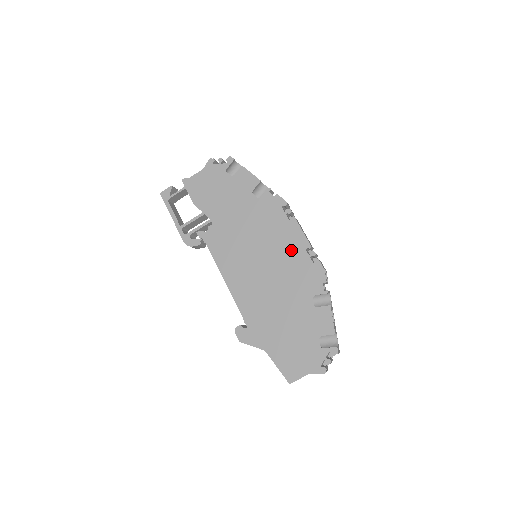
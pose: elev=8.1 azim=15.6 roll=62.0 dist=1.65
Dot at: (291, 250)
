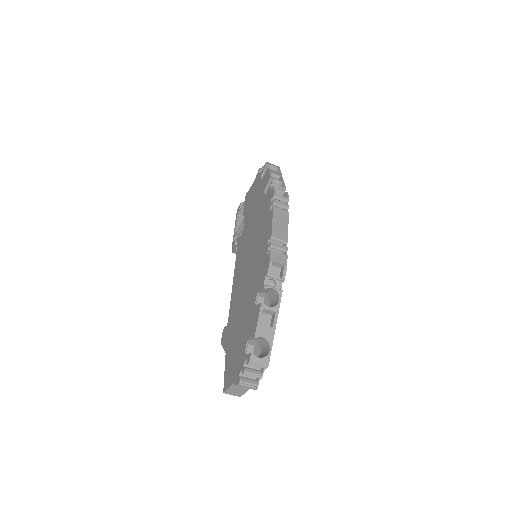
Dot at: (262, 243)
